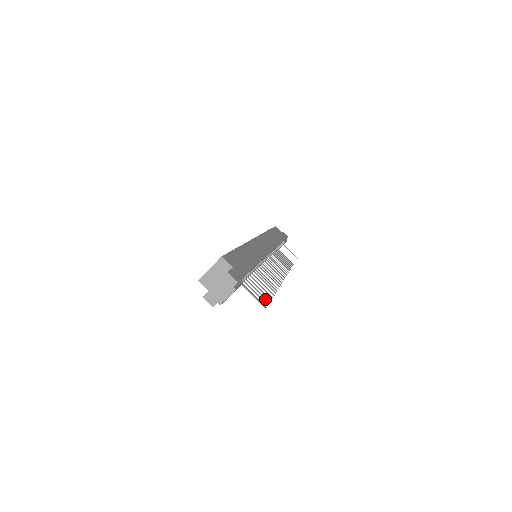
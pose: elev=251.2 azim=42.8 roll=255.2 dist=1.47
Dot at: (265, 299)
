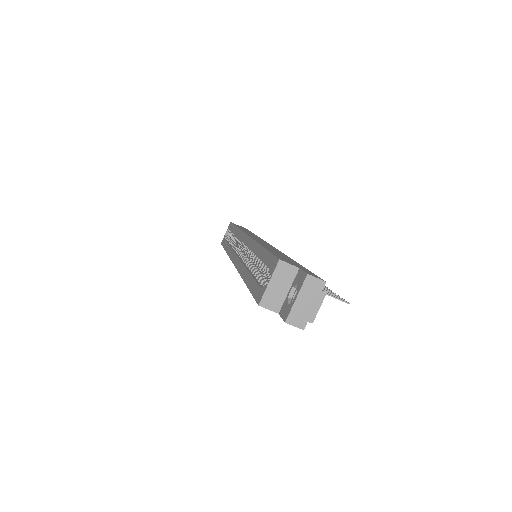
Dot at: (333, 294)
